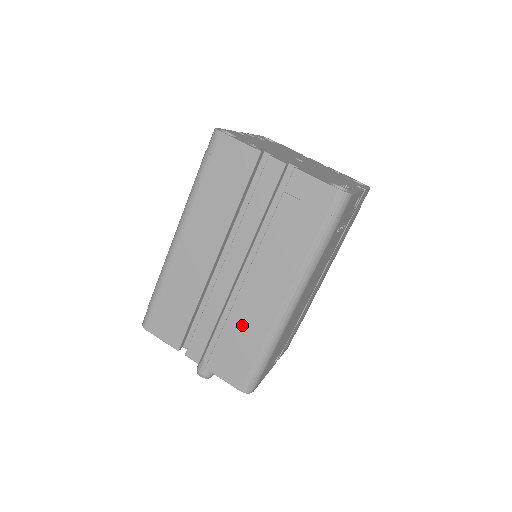
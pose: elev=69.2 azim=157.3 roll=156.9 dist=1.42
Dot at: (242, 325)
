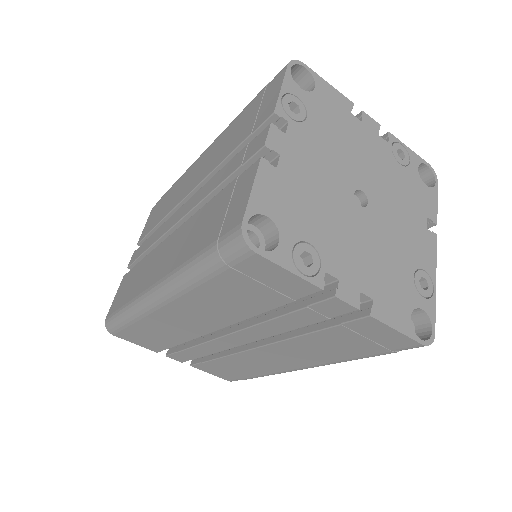
Dot at: (242, 364)
